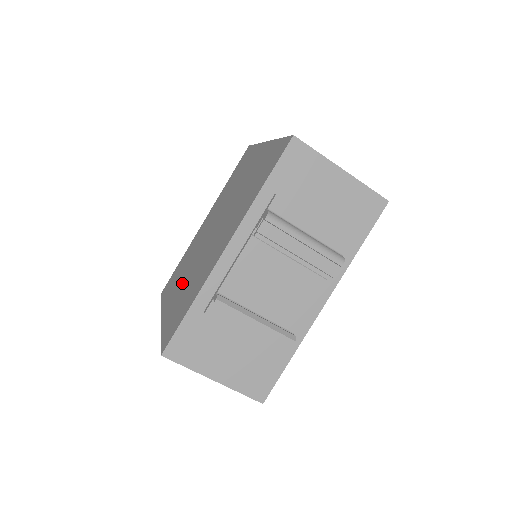
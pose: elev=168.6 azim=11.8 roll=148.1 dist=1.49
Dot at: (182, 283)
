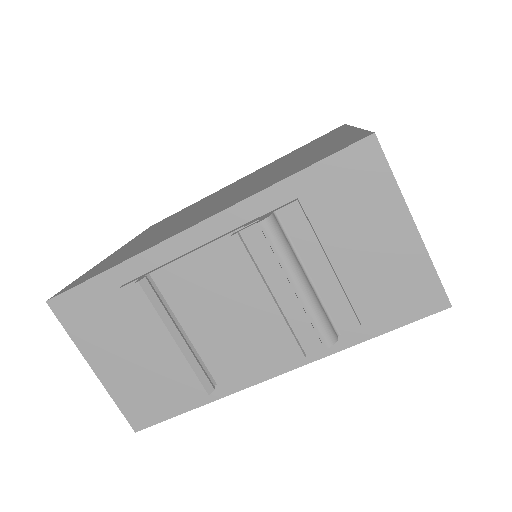
Dot at: occluded
